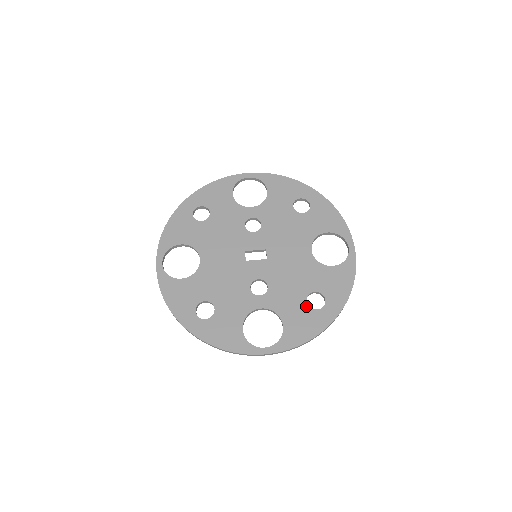
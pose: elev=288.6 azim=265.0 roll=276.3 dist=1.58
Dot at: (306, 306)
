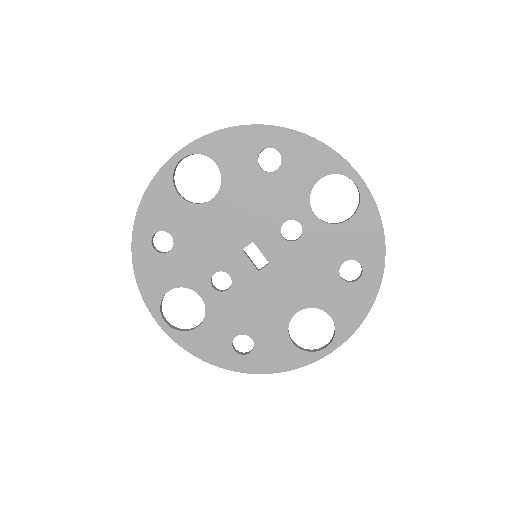
Dot at: (231, 338)
